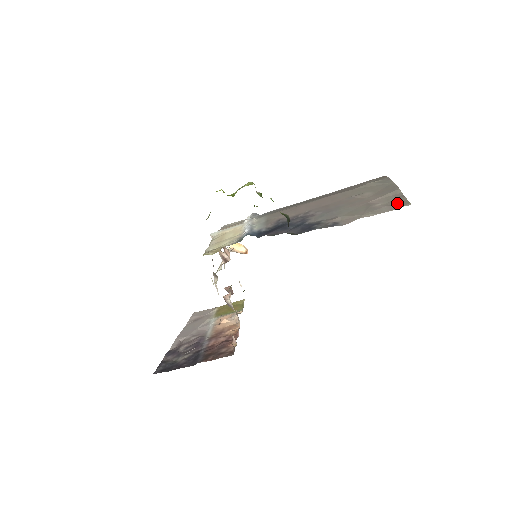
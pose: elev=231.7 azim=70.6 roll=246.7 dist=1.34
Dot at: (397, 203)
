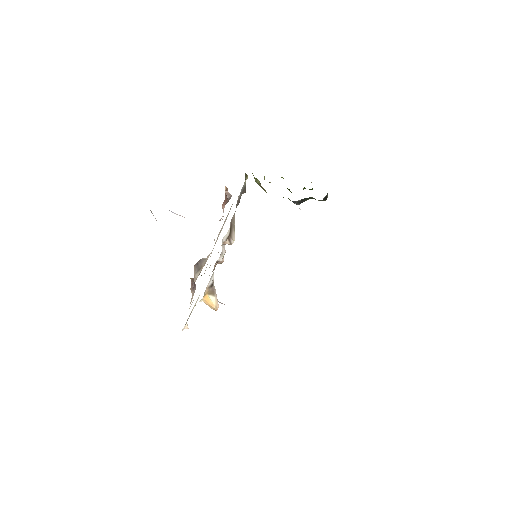
Dot at: occluded
